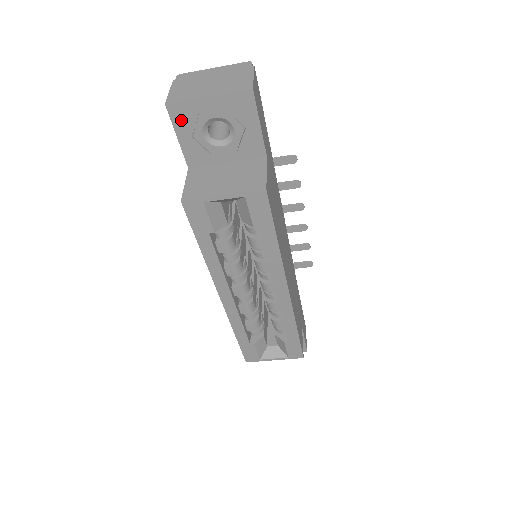
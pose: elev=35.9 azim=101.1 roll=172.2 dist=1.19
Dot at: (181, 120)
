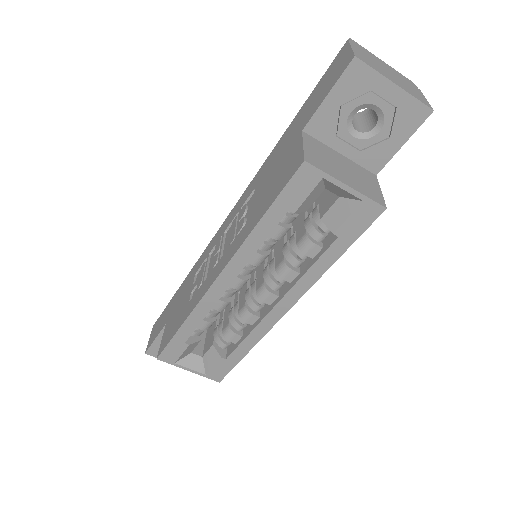
Dot at: (350, 83)
